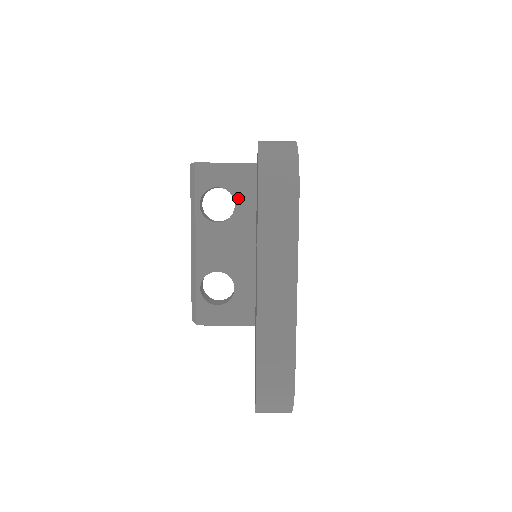
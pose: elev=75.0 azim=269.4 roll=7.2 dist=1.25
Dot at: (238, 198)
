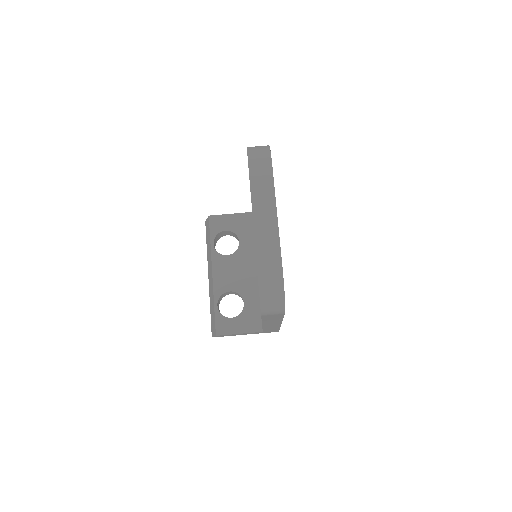
Dot at: (241, 237)
